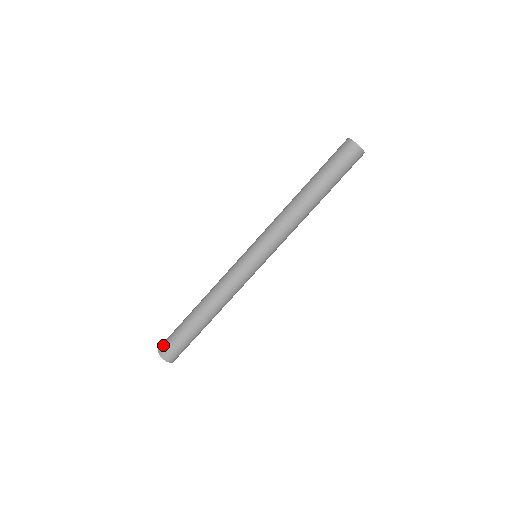
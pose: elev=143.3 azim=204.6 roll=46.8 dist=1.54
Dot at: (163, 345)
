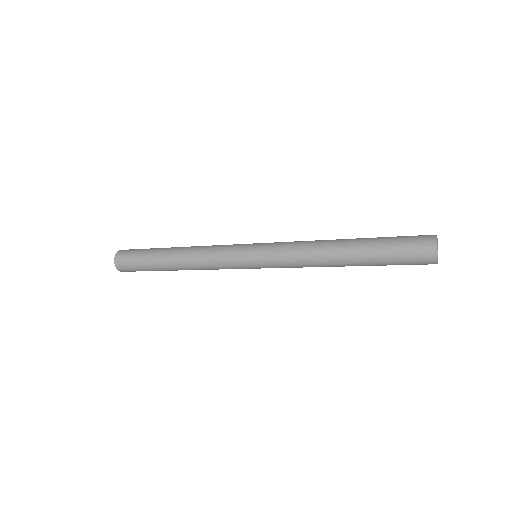
Dot at: occluded
